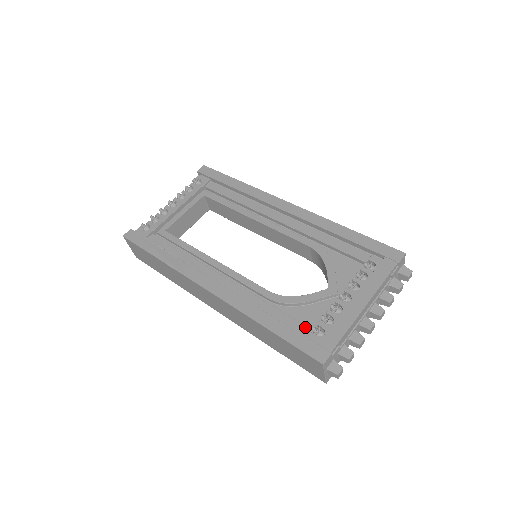
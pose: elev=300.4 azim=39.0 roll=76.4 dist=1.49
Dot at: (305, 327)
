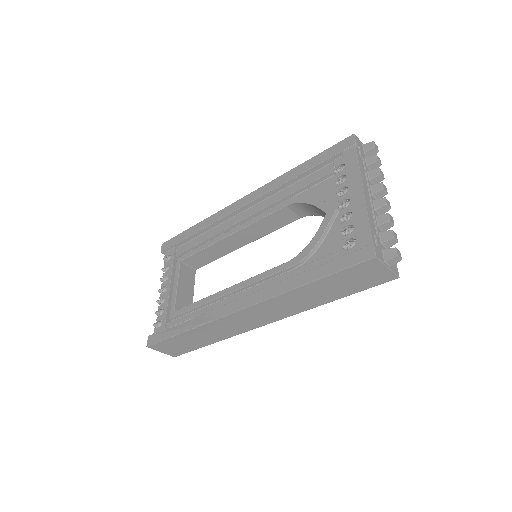
Dot at: (337, 253)
